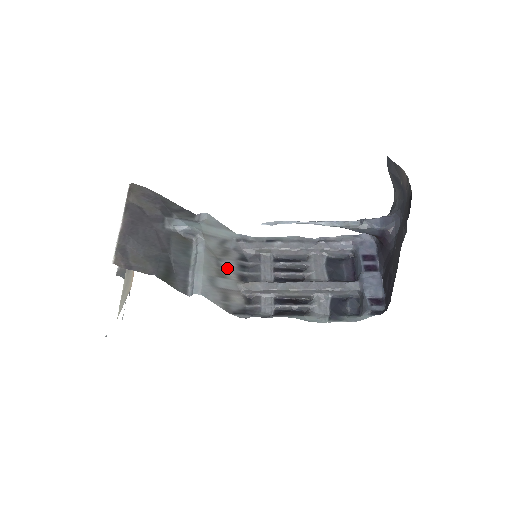
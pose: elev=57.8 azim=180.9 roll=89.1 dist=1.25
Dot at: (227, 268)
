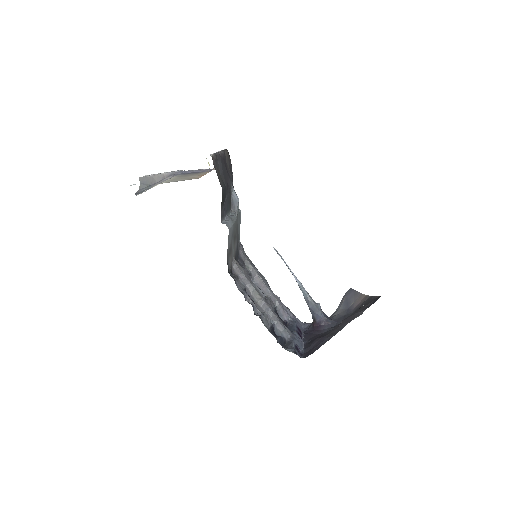
Dot at: (236, 243)
